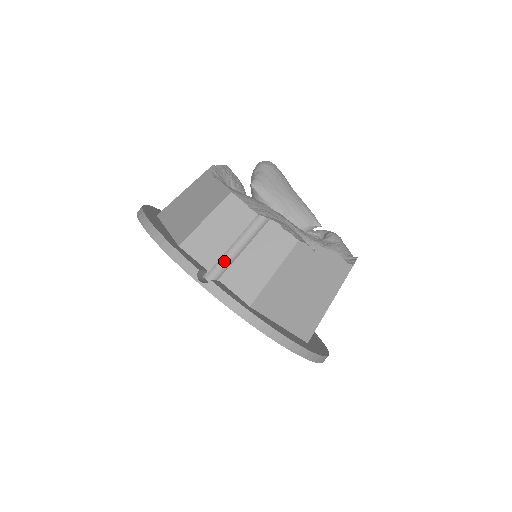
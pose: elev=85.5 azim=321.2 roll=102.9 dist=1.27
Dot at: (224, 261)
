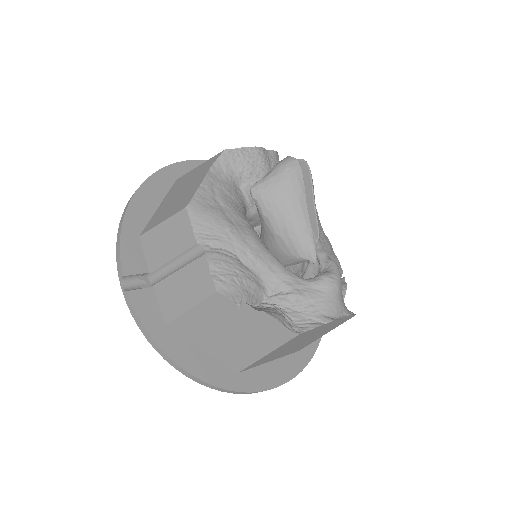
Dot at: (164, 271)
